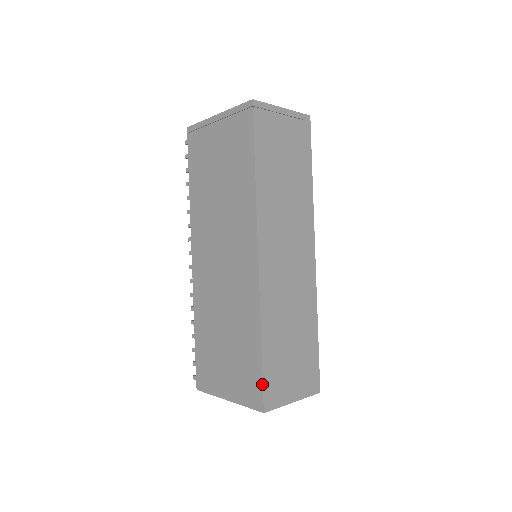
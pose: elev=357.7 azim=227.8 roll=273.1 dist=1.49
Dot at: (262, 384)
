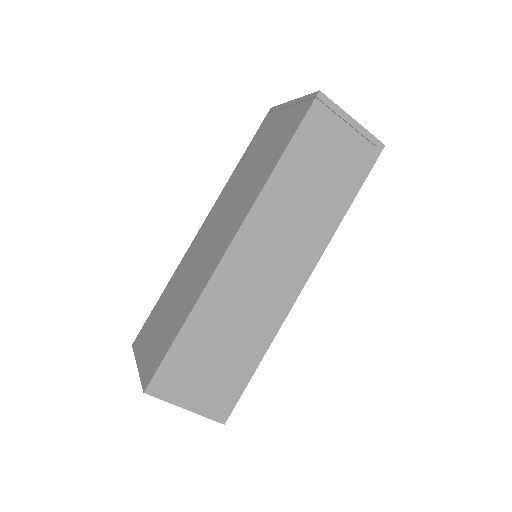
Dot at: (160, 364)
